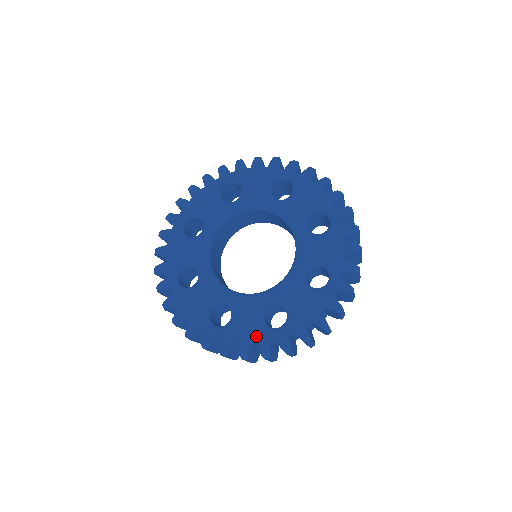
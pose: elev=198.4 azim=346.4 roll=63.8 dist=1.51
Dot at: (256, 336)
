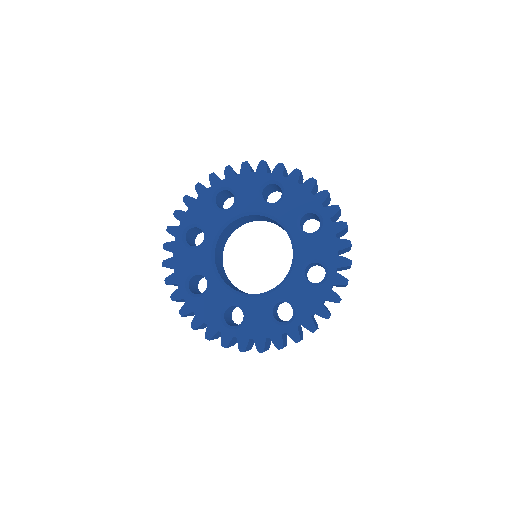
Dot at: (319, 296)
